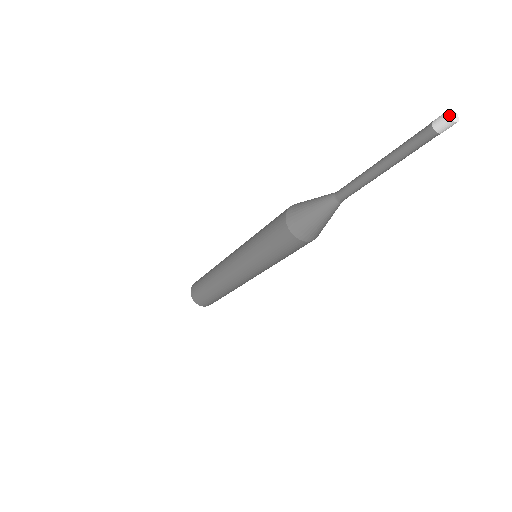
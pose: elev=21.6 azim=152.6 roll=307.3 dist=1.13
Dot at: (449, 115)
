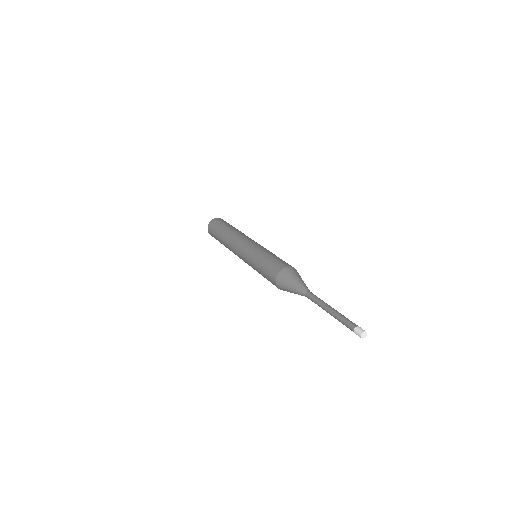
Dot at: (361, 335)
